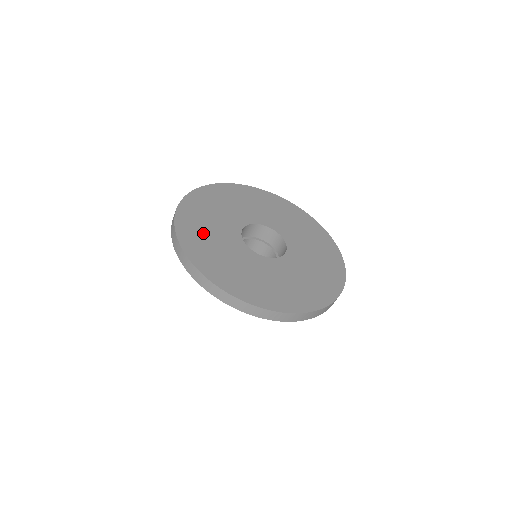
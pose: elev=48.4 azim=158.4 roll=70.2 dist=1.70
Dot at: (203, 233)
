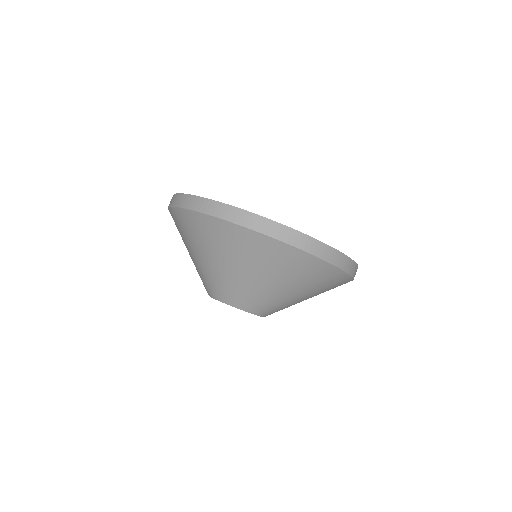
Dot at: occluded
